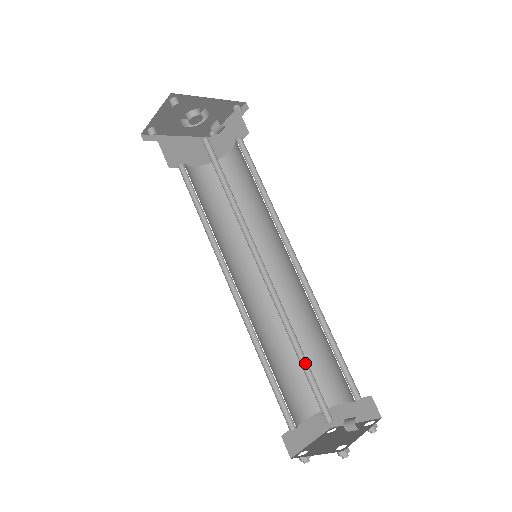
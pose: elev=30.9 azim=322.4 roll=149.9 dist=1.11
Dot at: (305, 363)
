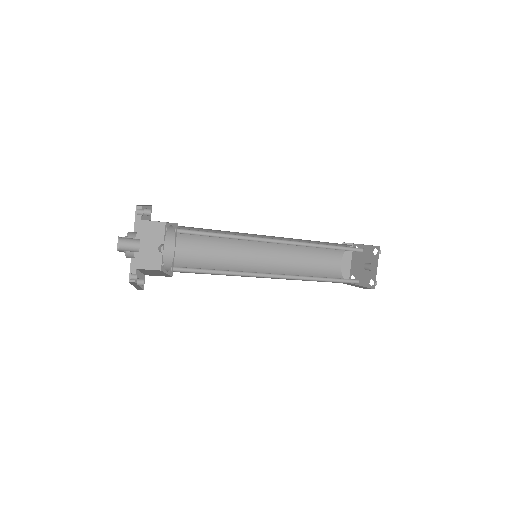
Dot at: (330, 278)
